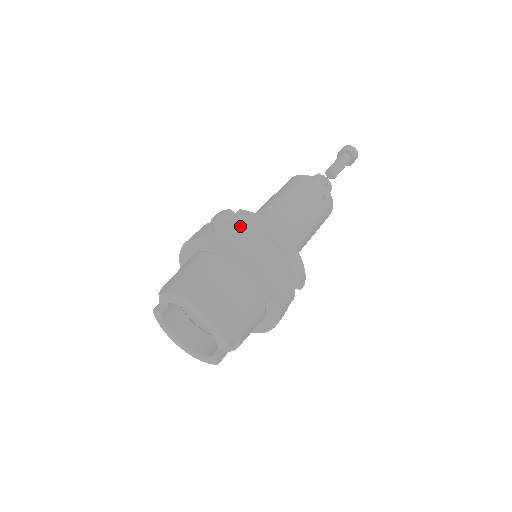
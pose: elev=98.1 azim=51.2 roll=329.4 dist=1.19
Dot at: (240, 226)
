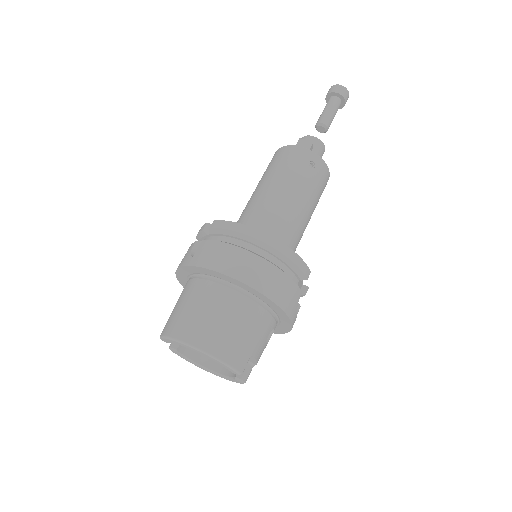
Dot at: (215, 242)
